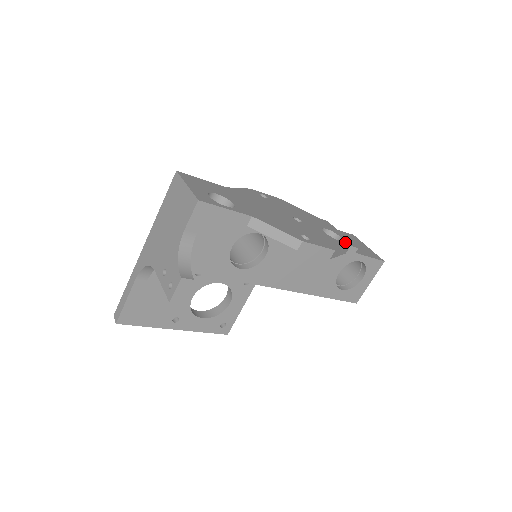
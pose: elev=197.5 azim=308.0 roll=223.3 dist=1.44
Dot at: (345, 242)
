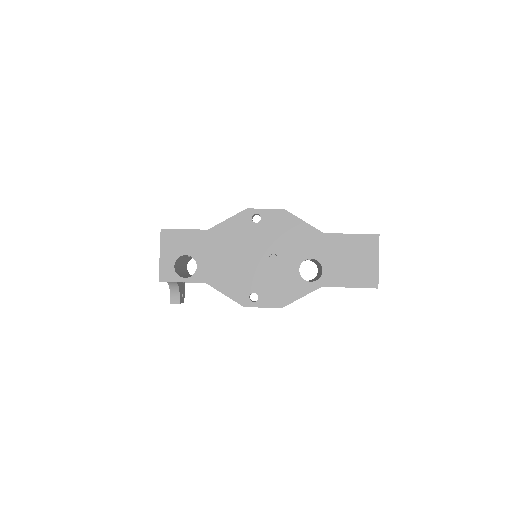
Dot at: (319, 281)
